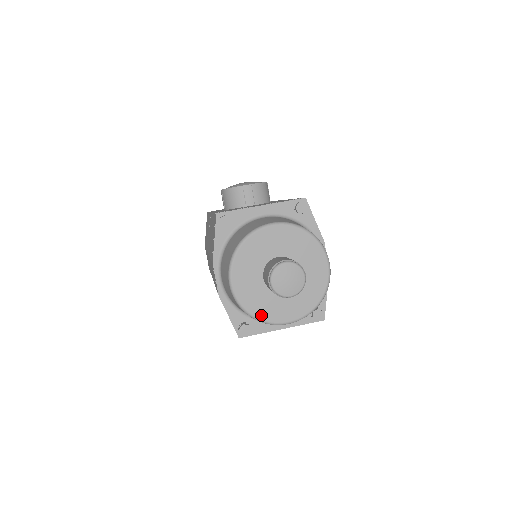
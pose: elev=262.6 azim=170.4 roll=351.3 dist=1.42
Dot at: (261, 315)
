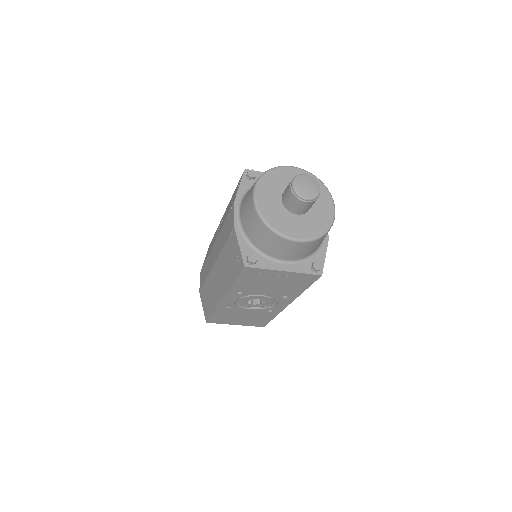
Dot at: (275, 226)
